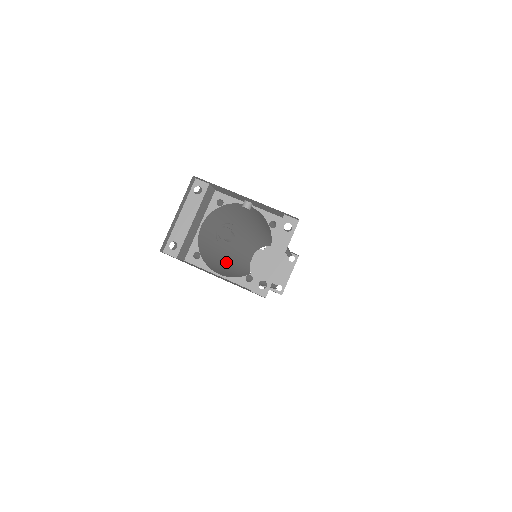
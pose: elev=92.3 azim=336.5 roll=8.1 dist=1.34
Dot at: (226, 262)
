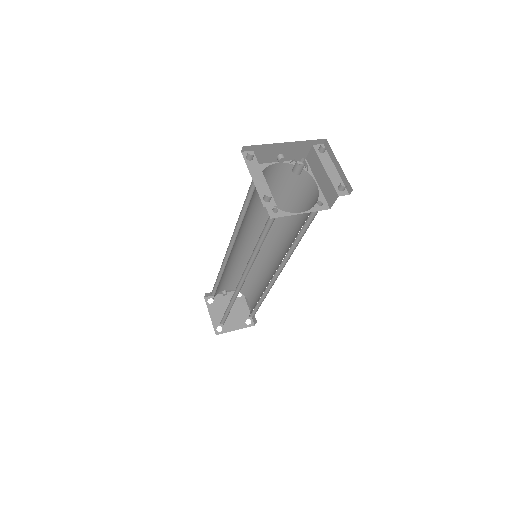
Dot at: (247, 265)
